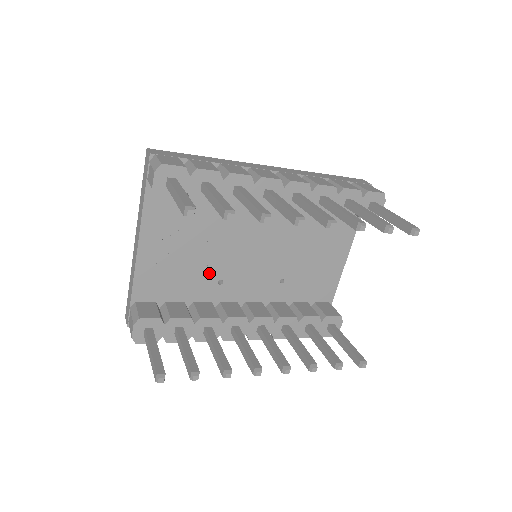
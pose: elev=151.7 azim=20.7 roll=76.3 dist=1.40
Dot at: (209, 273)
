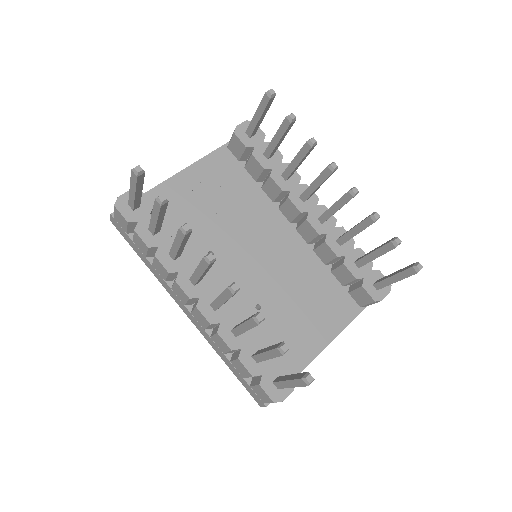
Dot at: (209, 237)
